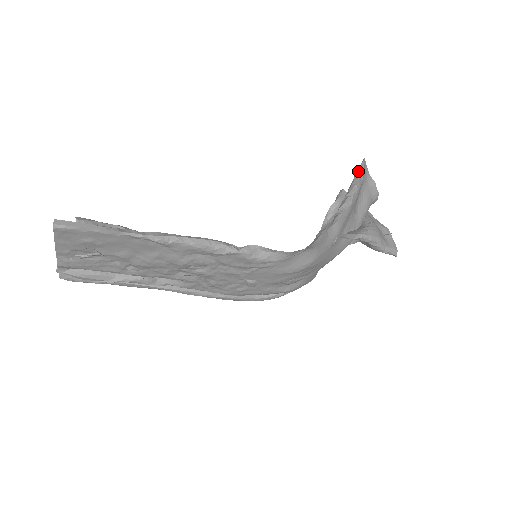
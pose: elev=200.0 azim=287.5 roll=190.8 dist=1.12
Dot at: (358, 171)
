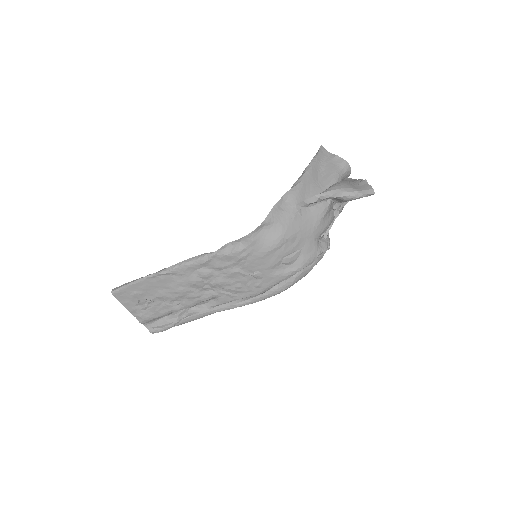
Dot at: (313, 157)
